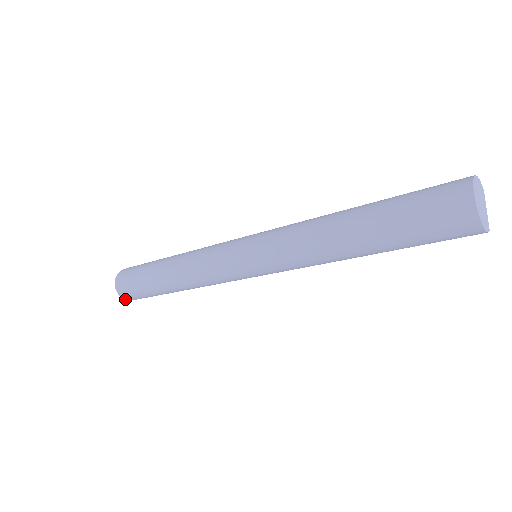
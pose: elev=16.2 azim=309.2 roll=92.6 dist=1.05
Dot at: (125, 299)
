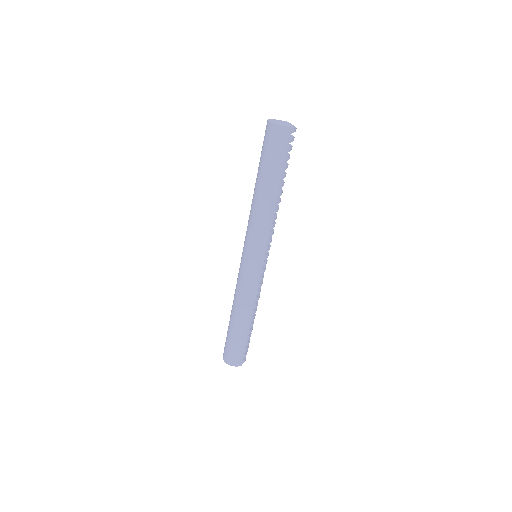
Dot at: occluded
